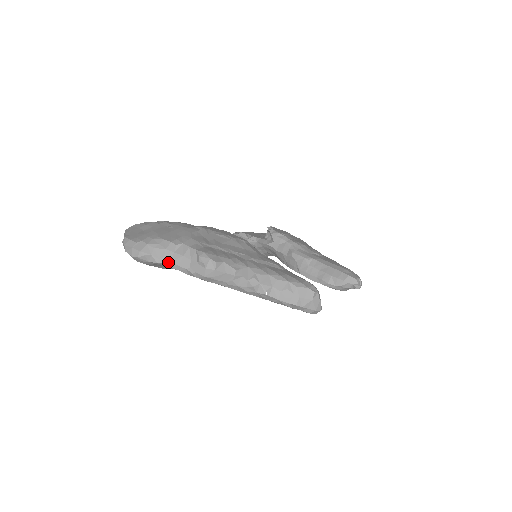
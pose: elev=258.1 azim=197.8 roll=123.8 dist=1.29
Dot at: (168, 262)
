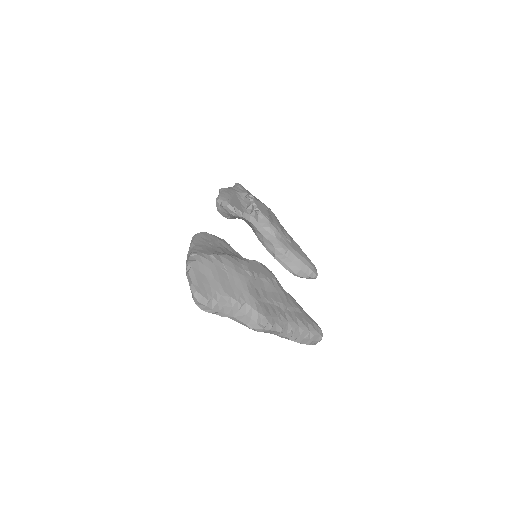
Dot at: (231, 317)
